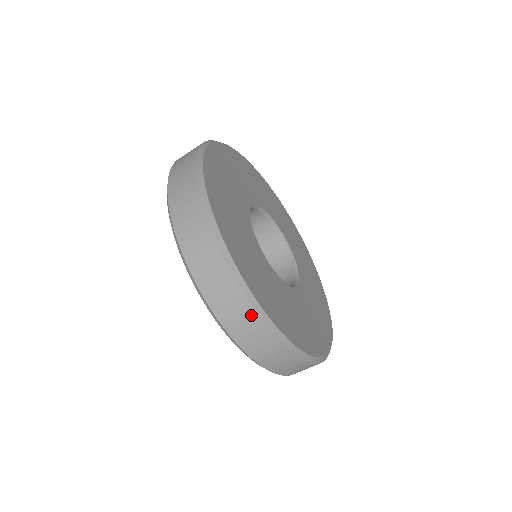
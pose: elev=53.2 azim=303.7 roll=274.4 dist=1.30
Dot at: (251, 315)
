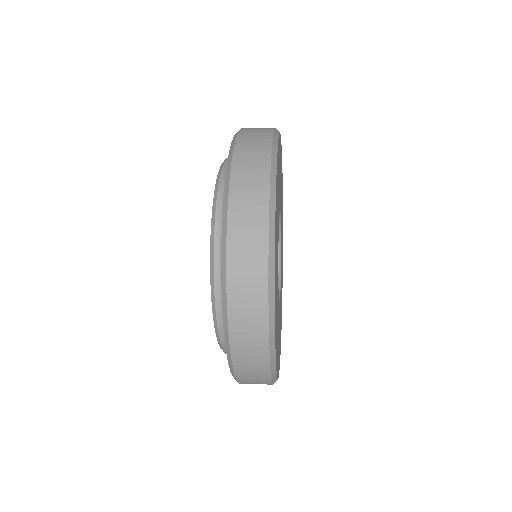
Dot at: (264, 366)
